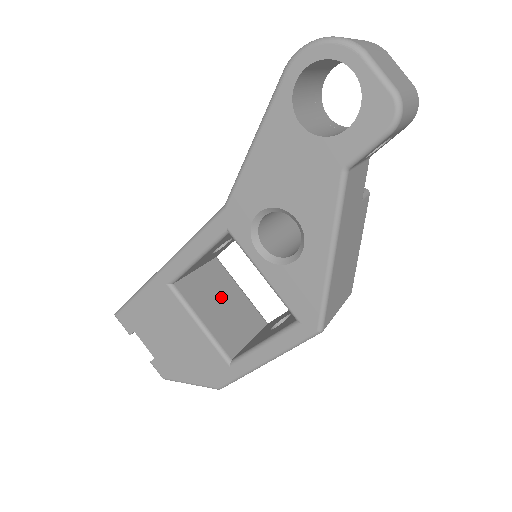
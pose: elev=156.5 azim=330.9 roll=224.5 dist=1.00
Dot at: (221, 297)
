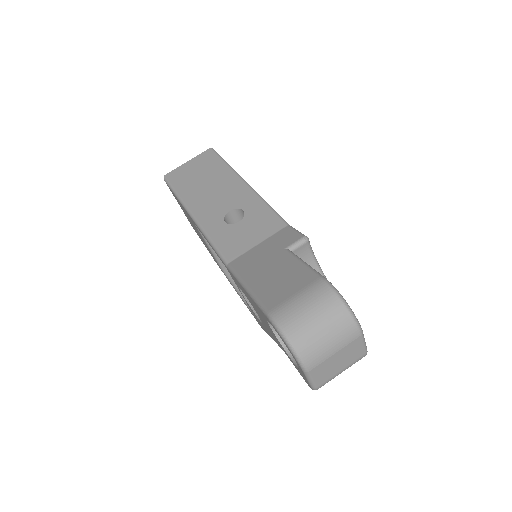
Dot at: occluded
